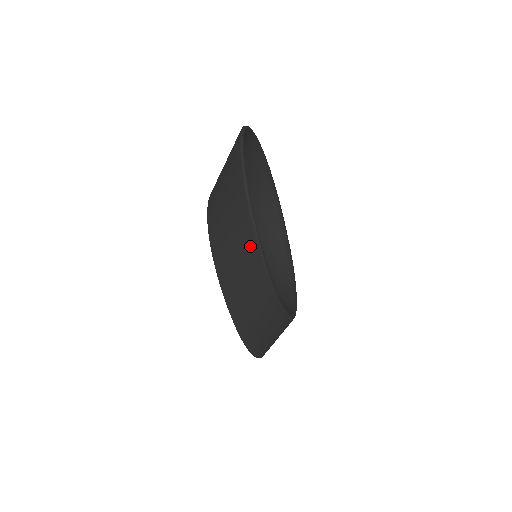
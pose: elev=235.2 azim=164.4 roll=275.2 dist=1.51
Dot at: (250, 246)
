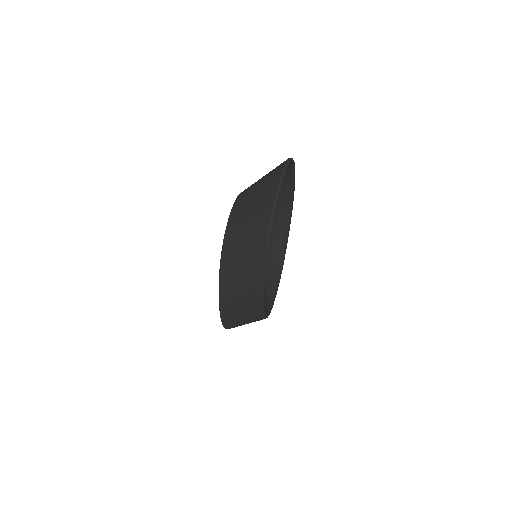
Dot at: (256, 276)
